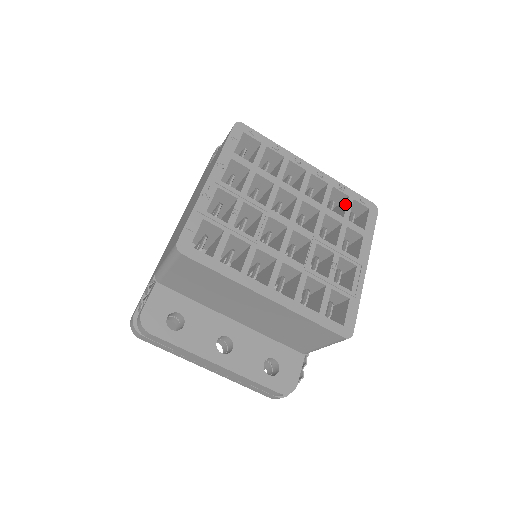
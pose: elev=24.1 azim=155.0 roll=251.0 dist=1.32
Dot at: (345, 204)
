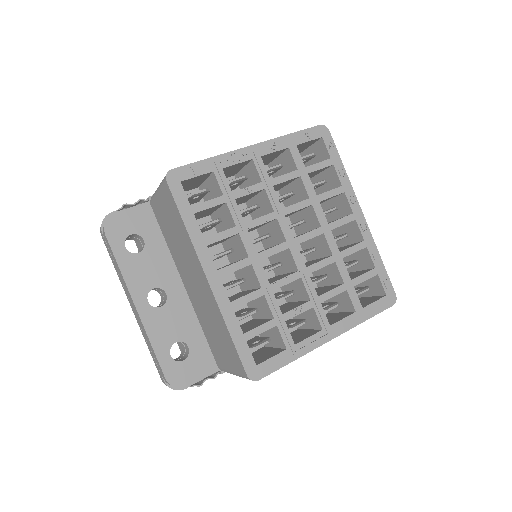
Dot at: (365, 271)
